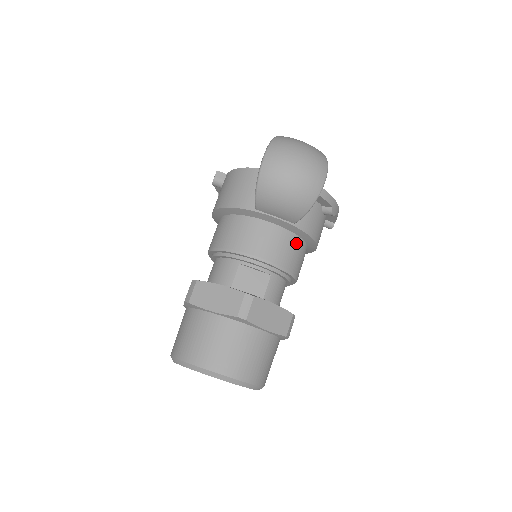
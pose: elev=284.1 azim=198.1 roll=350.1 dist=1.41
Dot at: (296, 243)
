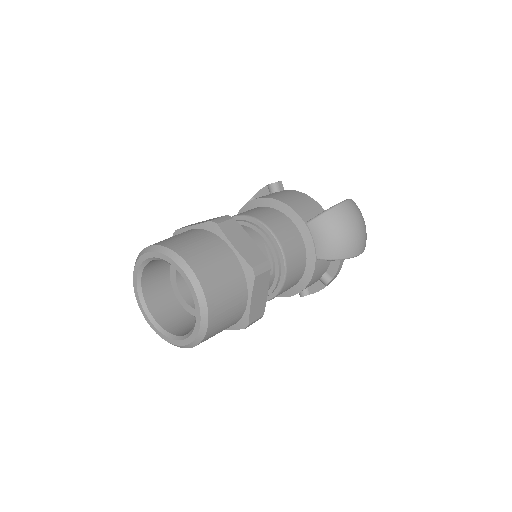
Dot at: (300, 273)
